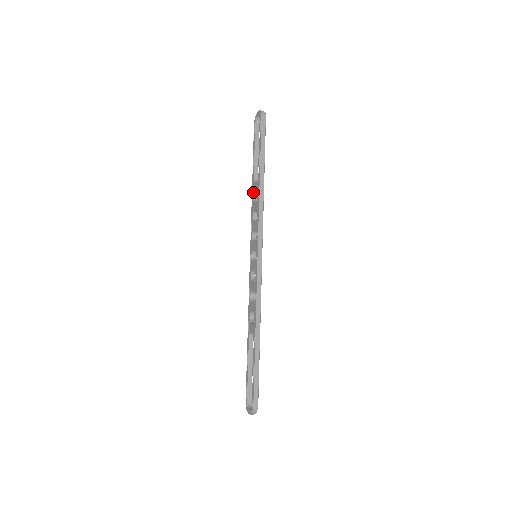
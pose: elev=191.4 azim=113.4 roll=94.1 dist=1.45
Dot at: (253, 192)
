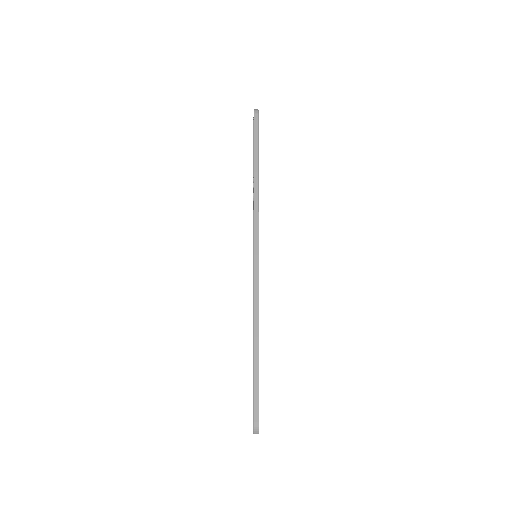
Dot at: occluded
